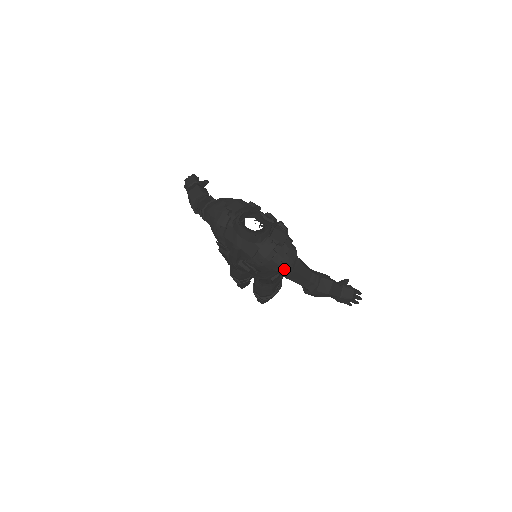
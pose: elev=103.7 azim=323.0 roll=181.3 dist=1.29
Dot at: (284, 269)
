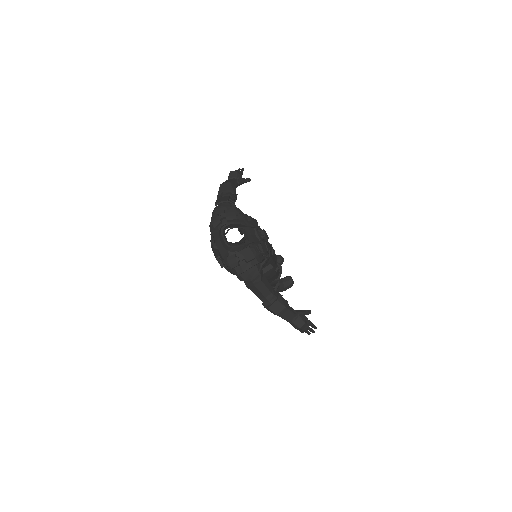
Dot at: (243, 280)
